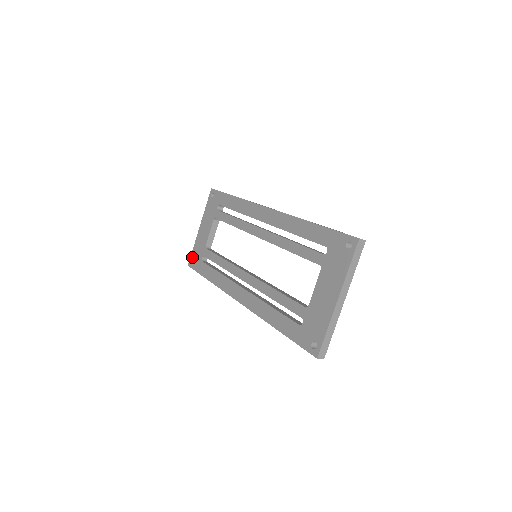
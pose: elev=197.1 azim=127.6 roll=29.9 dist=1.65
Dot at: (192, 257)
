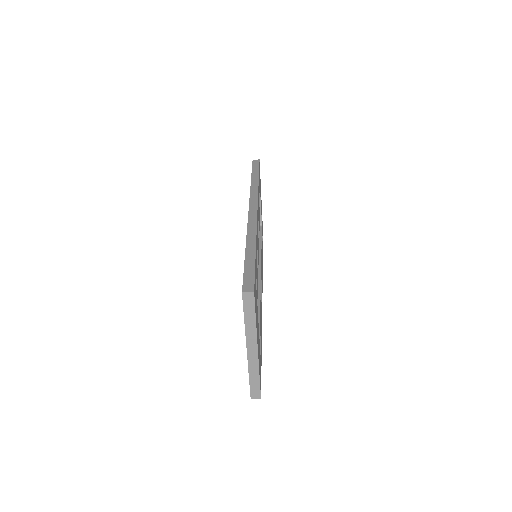
Dot at: occluded
